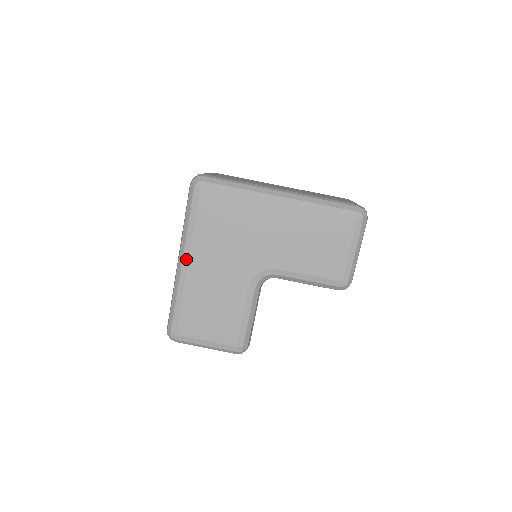
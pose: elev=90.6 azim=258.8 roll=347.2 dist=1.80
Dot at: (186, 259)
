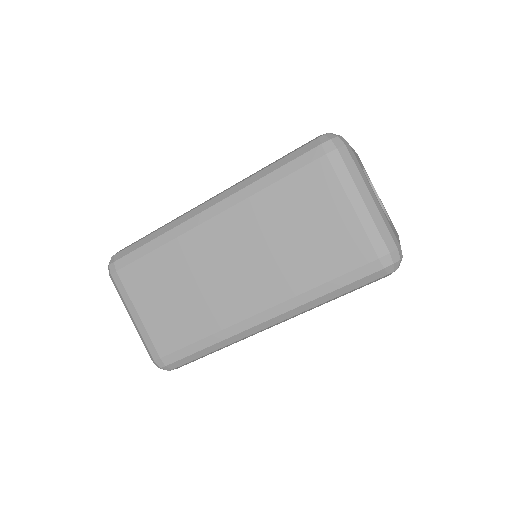
Dot at: occluded
